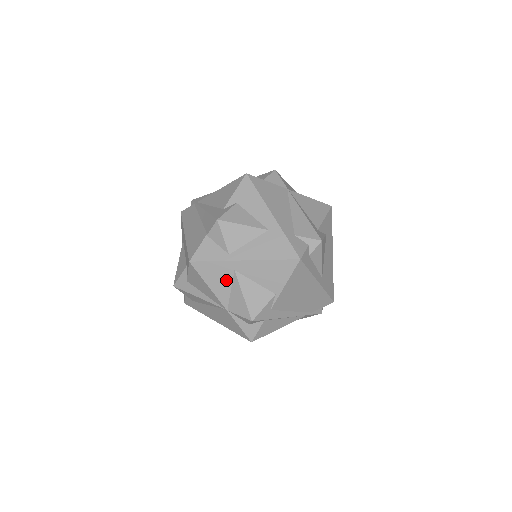
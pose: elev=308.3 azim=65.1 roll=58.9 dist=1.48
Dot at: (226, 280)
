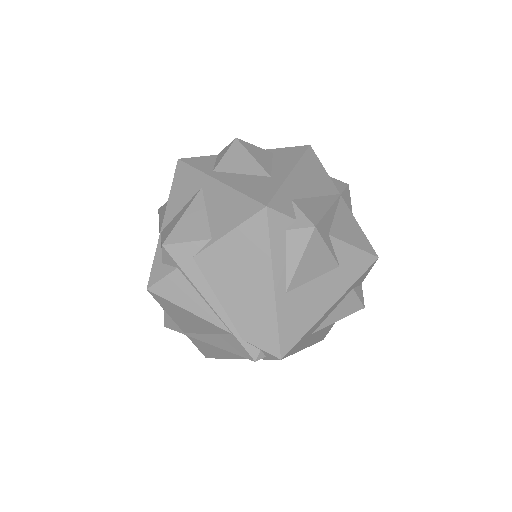
Dot at: (187, 195)
